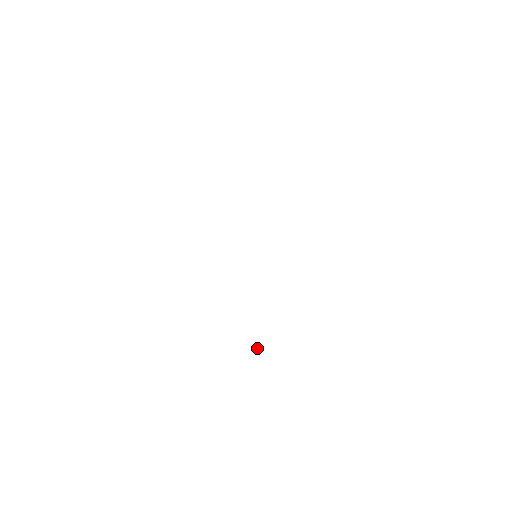
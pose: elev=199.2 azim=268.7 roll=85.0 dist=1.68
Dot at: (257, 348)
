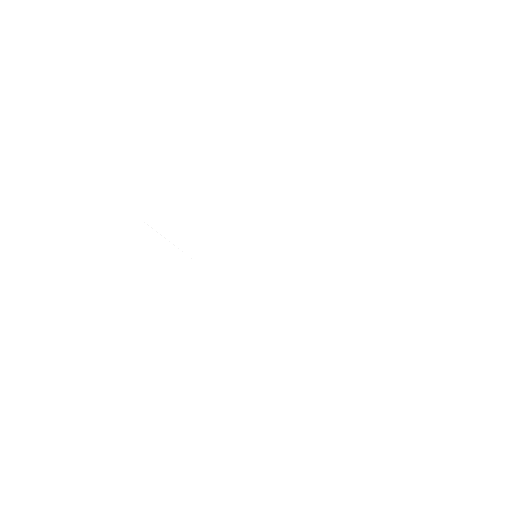
Dot at: (164, 237)
